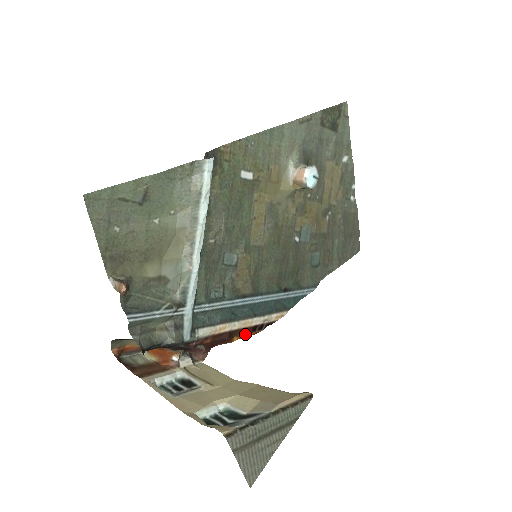
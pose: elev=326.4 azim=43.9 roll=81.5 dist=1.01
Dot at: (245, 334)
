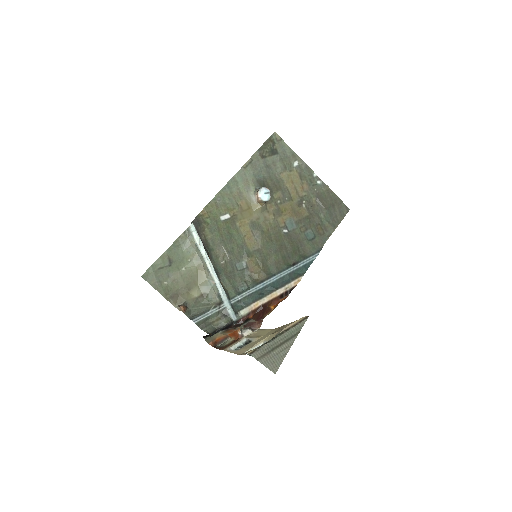
Dot at: (276, 302)
